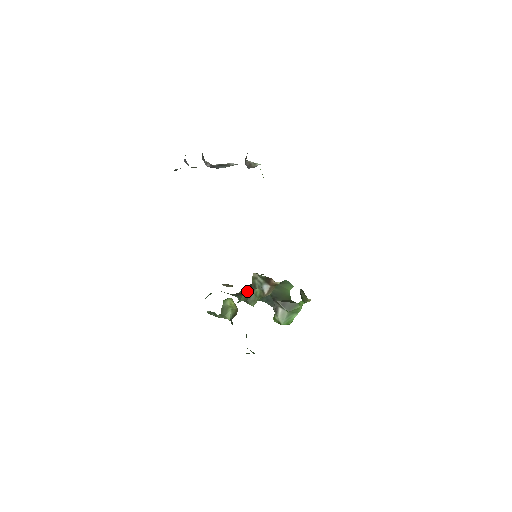
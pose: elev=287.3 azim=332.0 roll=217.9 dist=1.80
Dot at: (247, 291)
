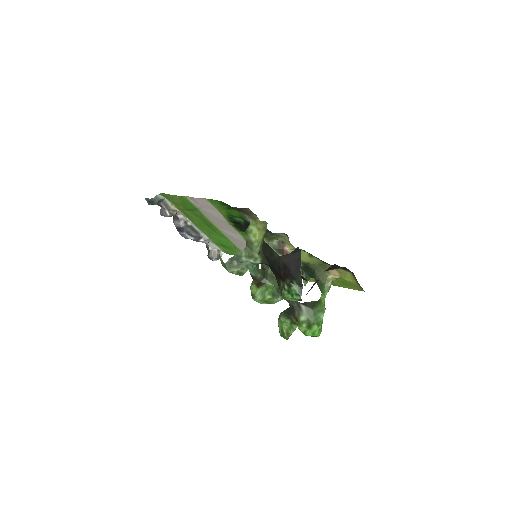
Dot at: occluded
